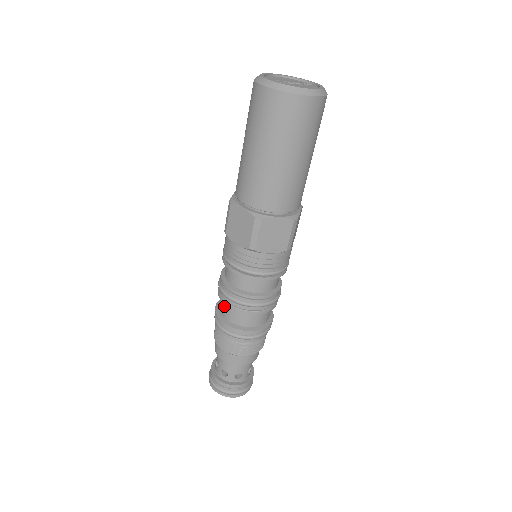
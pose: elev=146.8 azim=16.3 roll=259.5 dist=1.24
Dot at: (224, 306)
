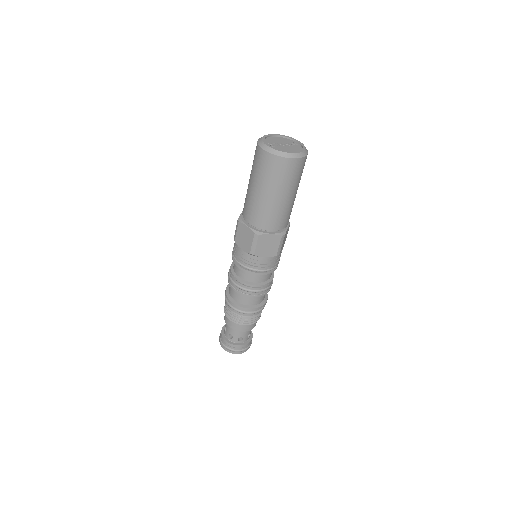
Dot at: (232, 290)
